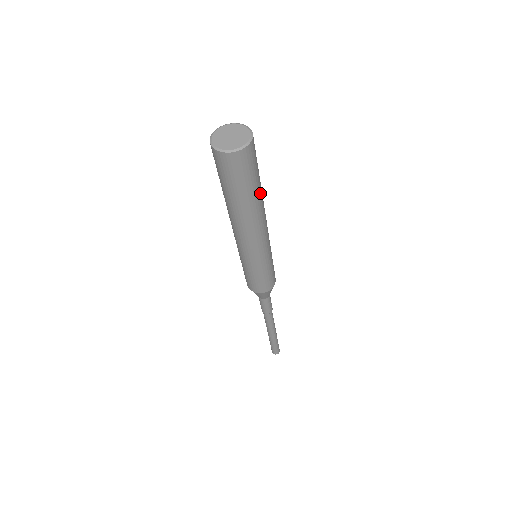
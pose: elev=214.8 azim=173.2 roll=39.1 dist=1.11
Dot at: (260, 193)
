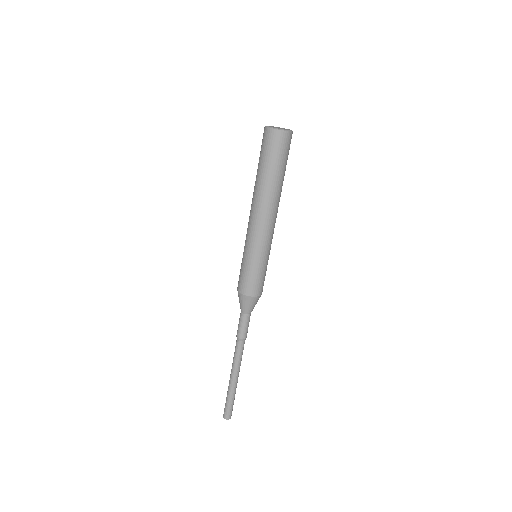
Dot at: (281, 182)
